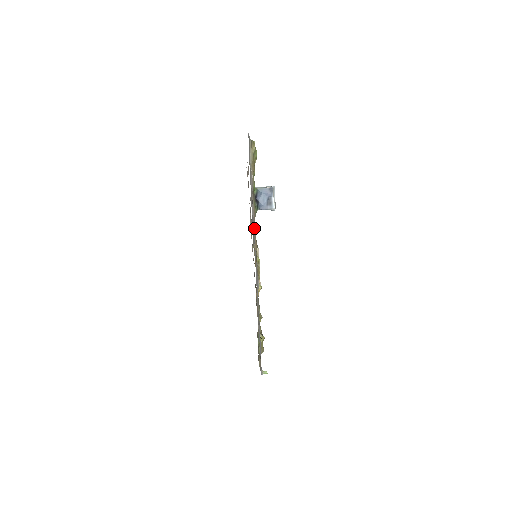
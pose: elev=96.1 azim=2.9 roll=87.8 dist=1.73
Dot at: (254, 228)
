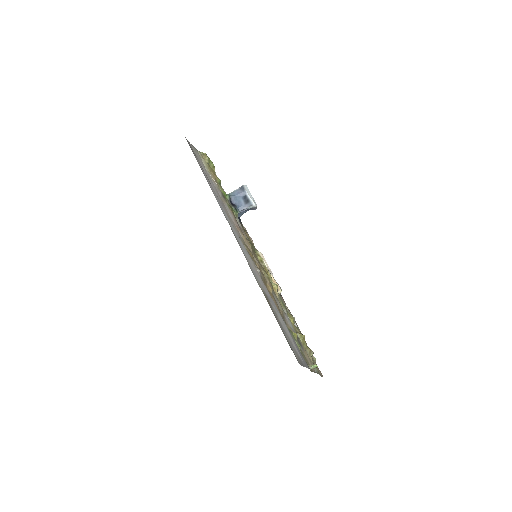
Dot at: (238, 227)
